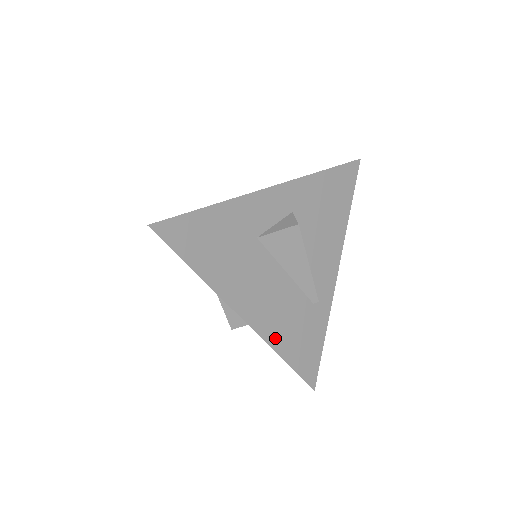
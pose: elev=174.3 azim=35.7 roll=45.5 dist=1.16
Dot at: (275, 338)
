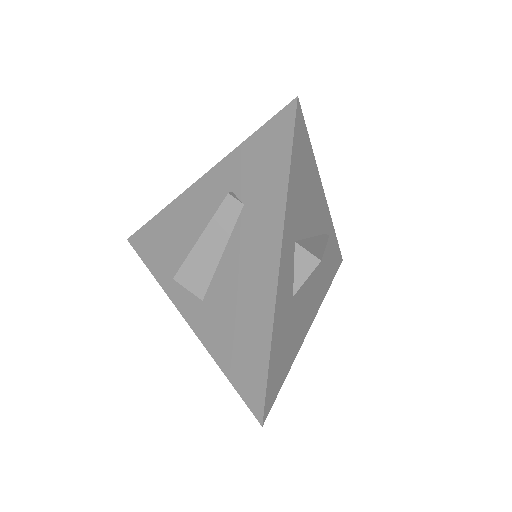
Dot at: (323, 293)
